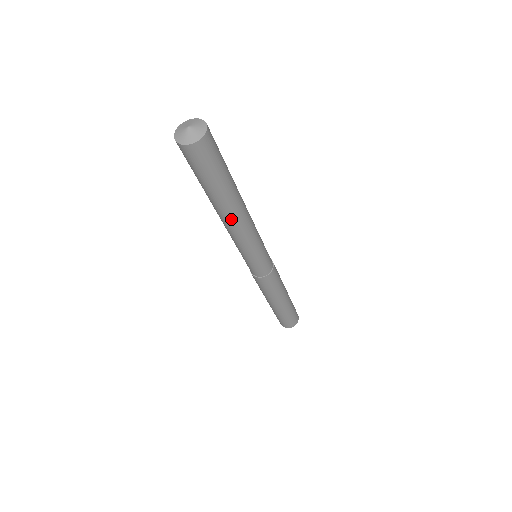
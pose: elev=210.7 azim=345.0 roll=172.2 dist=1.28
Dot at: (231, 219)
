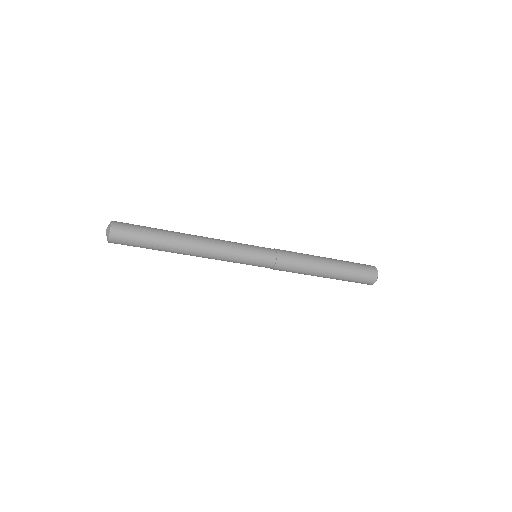
Dot at: occluded
